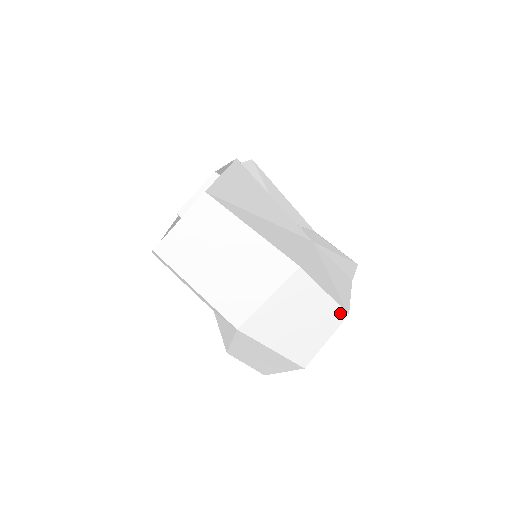
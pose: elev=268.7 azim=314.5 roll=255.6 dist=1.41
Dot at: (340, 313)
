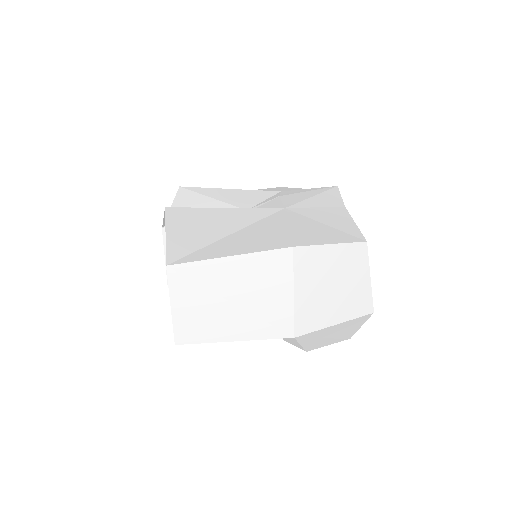
Dot at: (359, 247)
